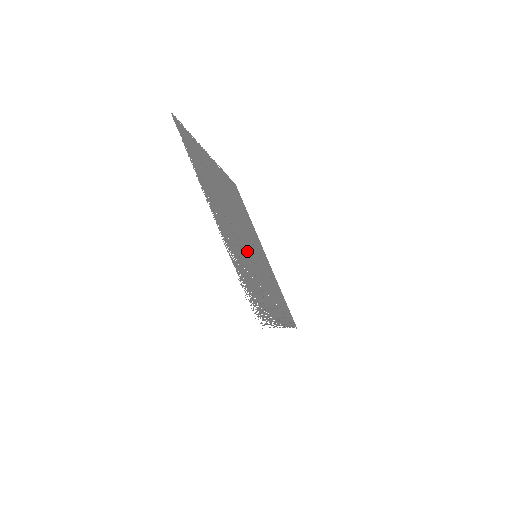
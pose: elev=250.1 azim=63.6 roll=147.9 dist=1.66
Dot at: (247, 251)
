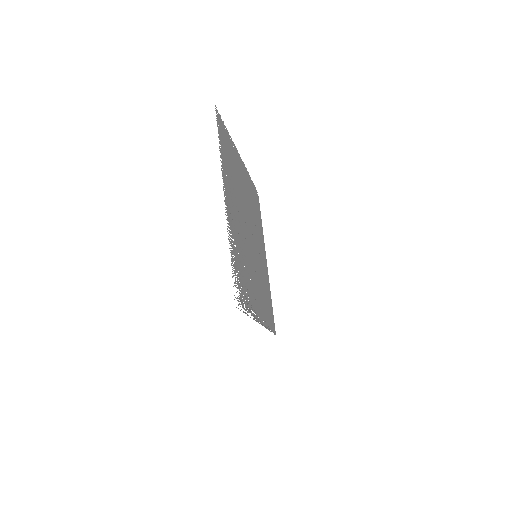
Dot at: (248, 247)
